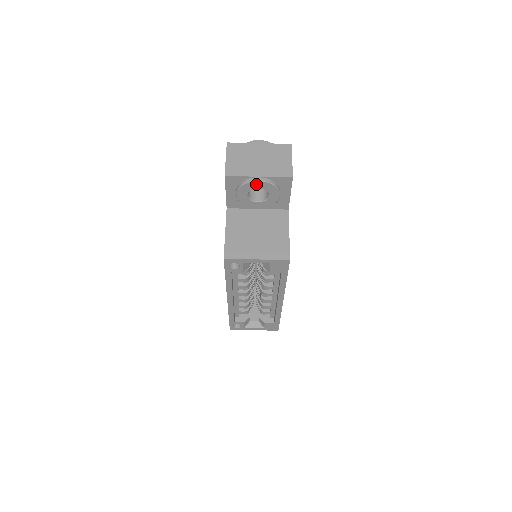
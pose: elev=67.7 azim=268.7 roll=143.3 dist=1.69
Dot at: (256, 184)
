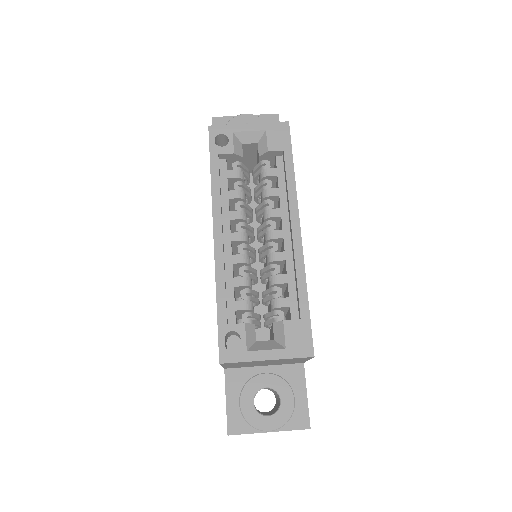
Dot at: (243, 118)
